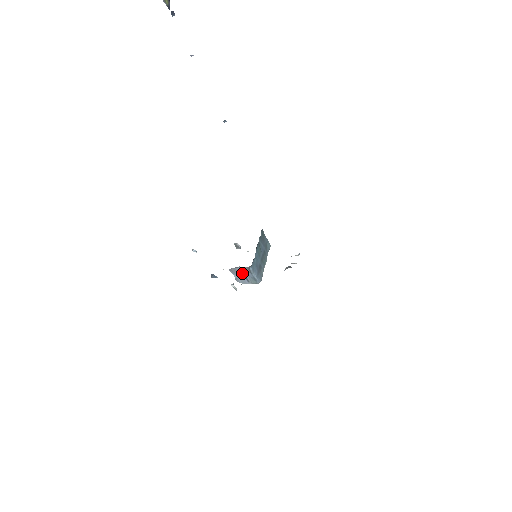
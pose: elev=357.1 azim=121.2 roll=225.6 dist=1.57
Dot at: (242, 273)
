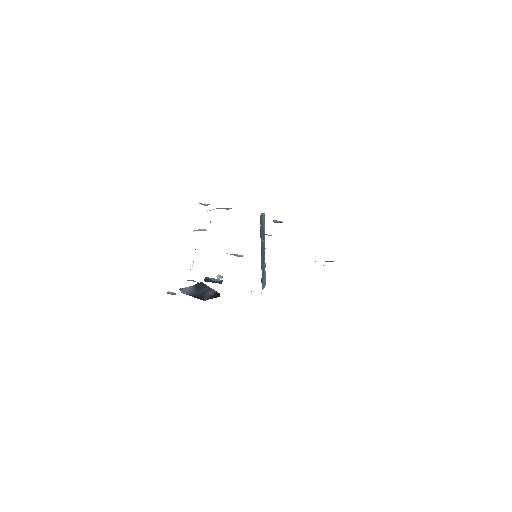
Dot at: occluded
